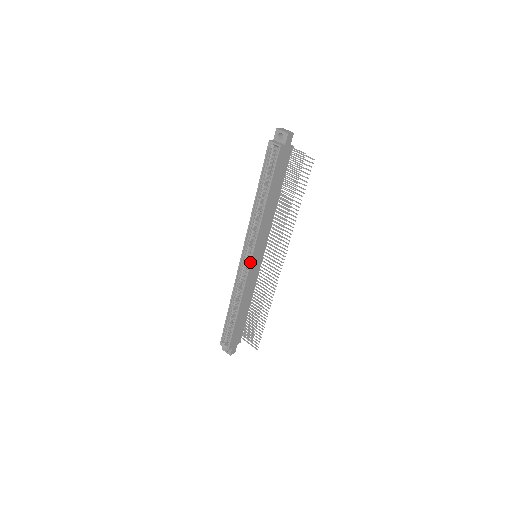
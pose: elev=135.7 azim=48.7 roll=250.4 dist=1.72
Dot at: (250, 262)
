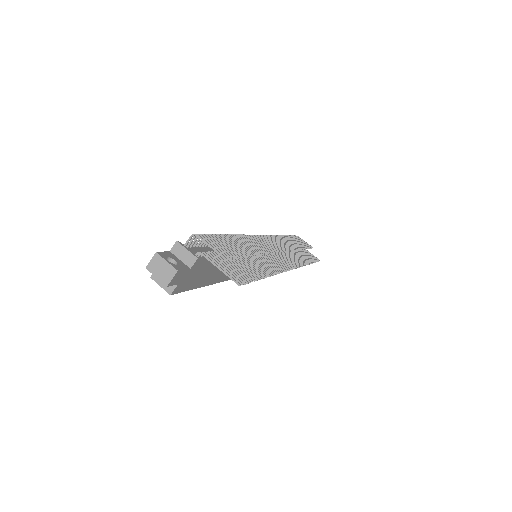
Dot at: occluded
